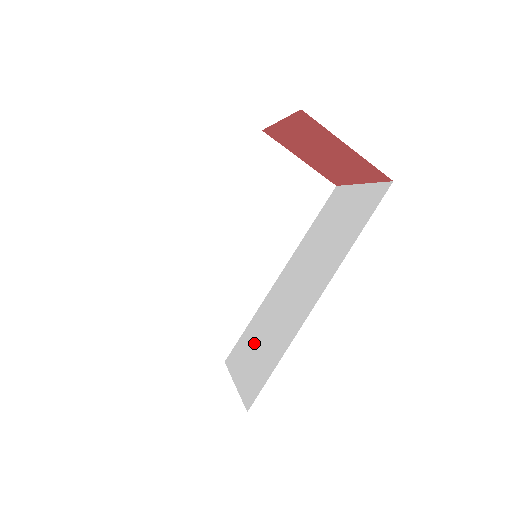
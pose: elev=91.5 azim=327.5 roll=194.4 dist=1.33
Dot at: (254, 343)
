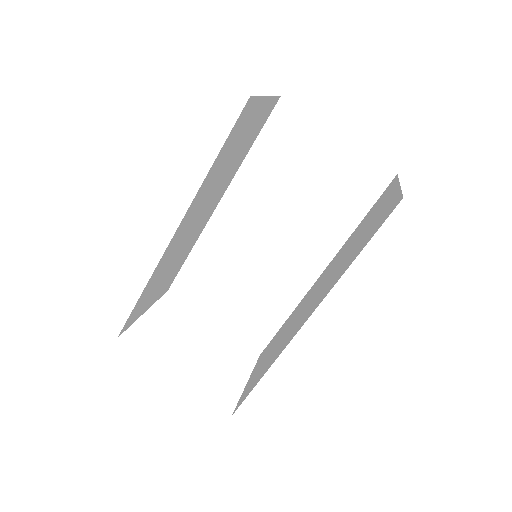
Dot at: (222, 288)
